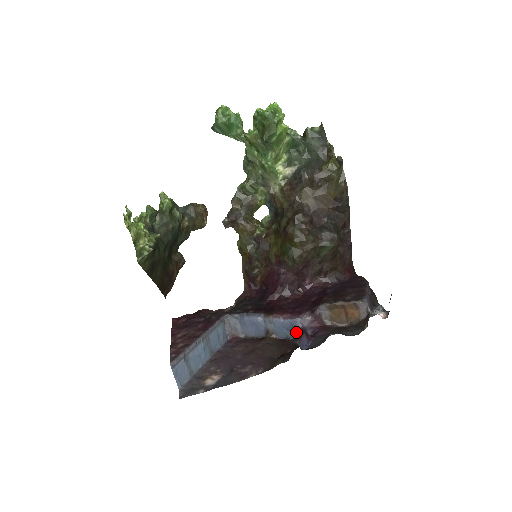
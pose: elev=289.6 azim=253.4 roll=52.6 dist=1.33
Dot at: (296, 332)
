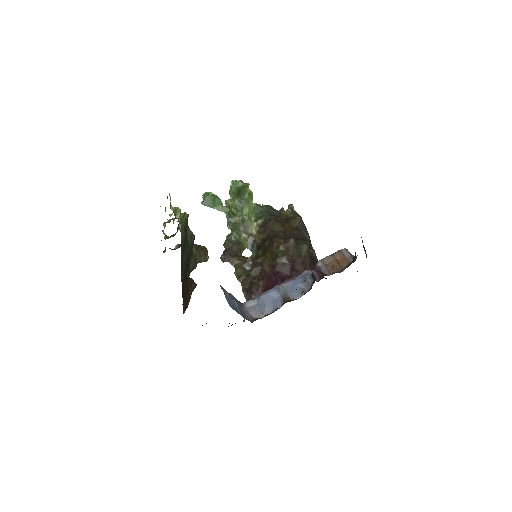
Dot at: (308, 281)
